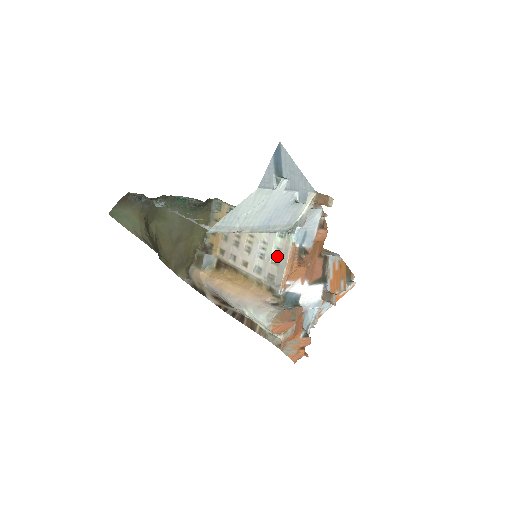
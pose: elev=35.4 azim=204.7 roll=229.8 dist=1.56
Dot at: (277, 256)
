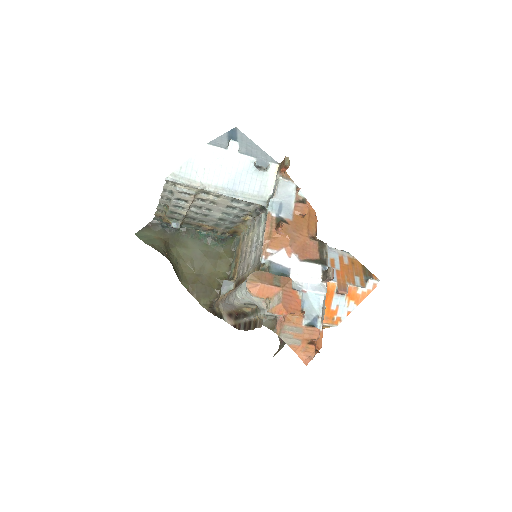
Dot at: occluded
